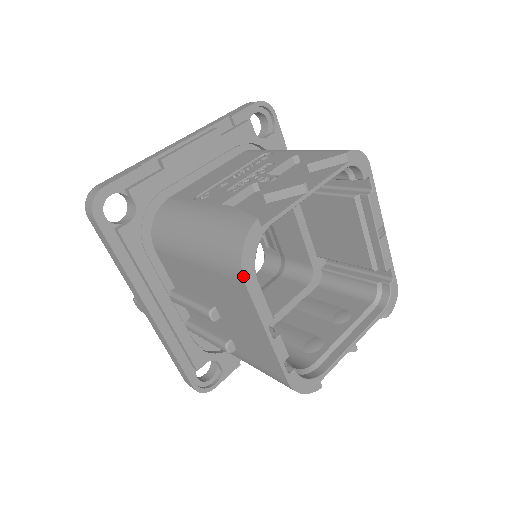
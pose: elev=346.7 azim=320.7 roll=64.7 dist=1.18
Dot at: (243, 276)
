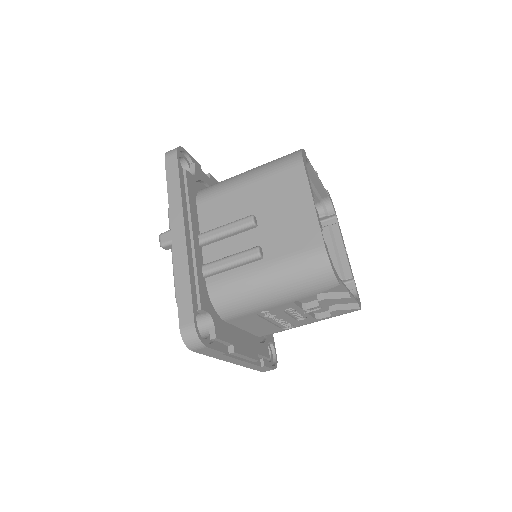
Dot at: (303, 158)
